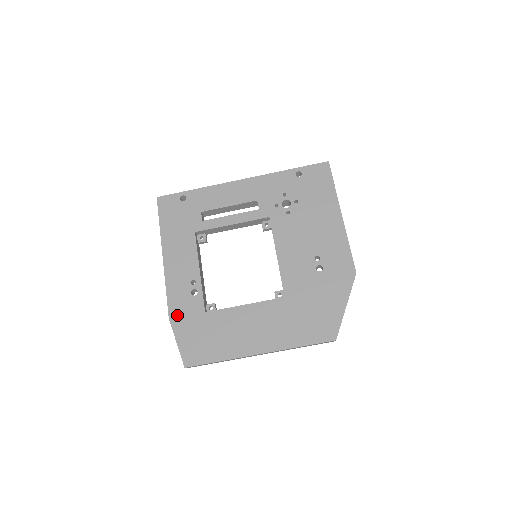
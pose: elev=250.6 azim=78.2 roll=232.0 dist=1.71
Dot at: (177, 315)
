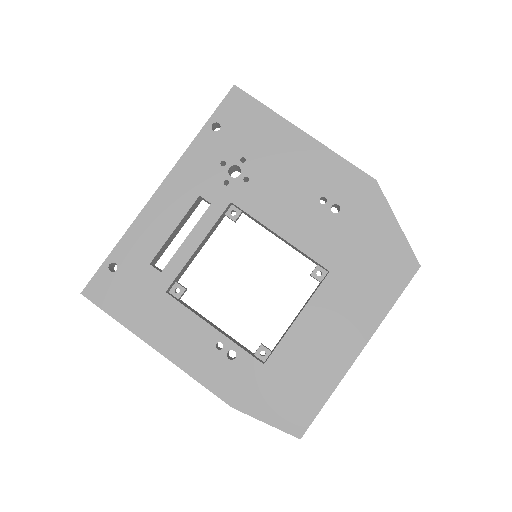
Dot at: (237, 396)
